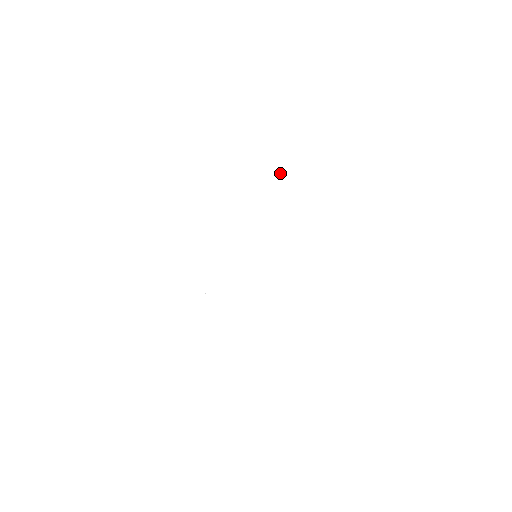
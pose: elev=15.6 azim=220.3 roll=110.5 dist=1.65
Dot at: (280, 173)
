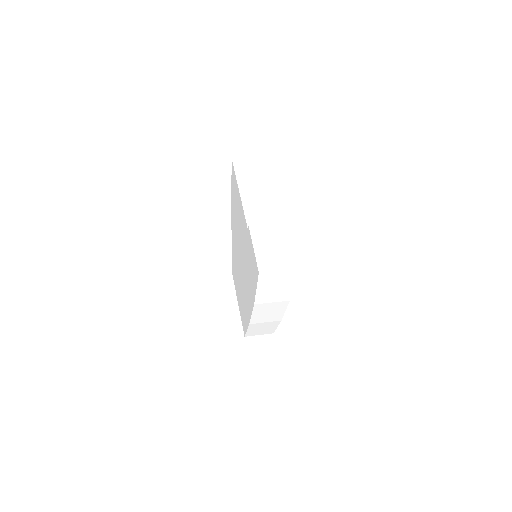
Dot at: (254, 265)
